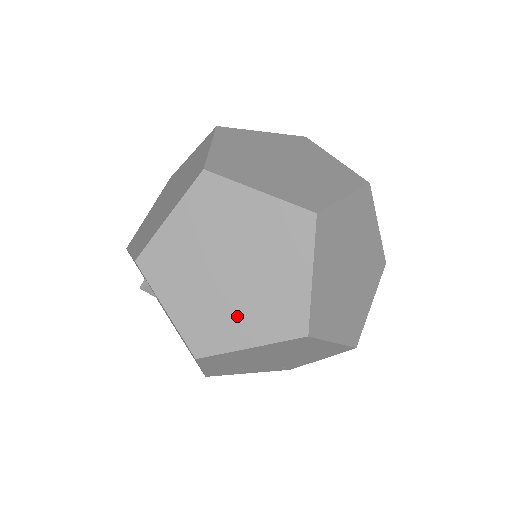
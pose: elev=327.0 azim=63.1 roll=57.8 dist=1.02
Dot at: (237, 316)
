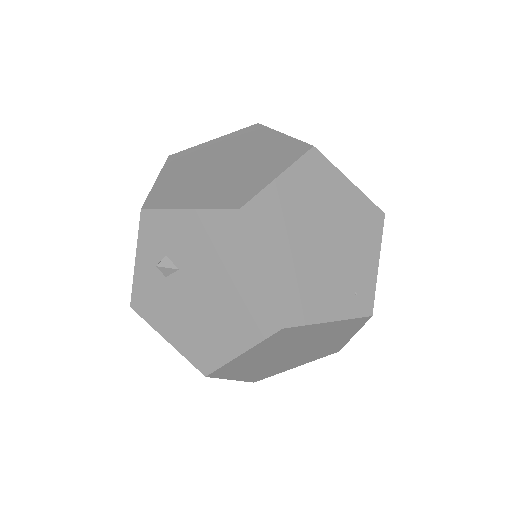
Dot at: (251, 173)
